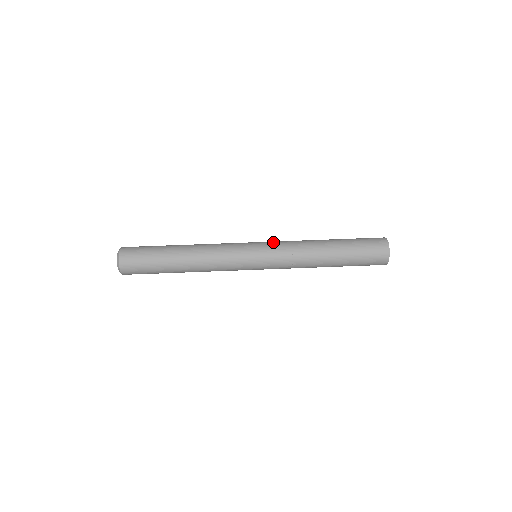
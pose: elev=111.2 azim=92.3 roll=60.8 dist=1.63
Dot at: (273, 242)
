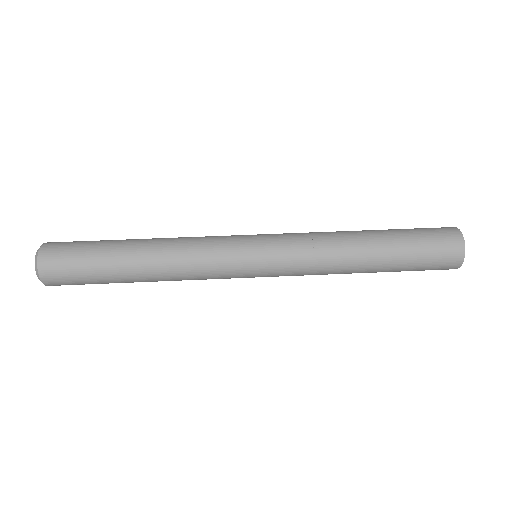
Dot at: (284, 240)
